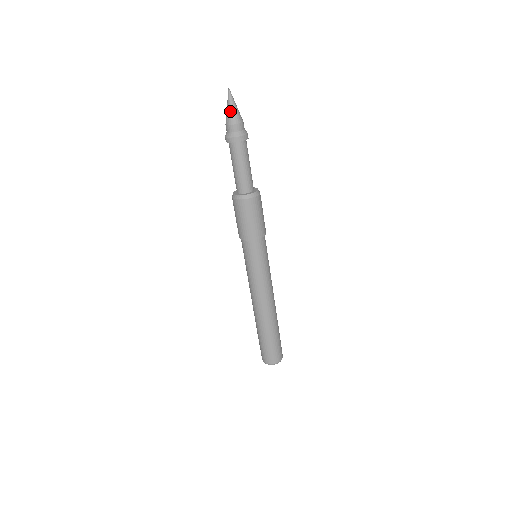
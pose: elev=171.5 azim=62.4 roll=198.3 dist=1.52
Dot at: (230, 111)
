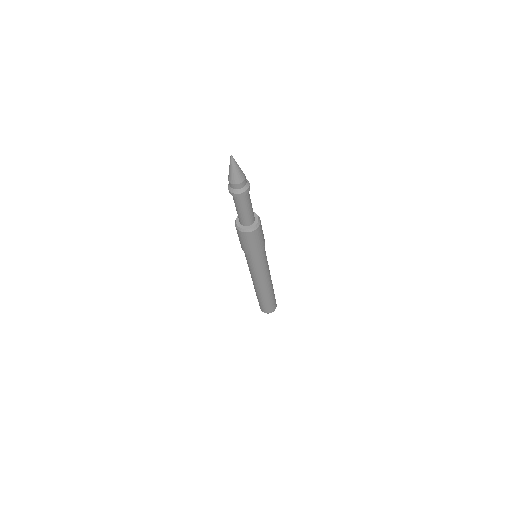
Dot at: (233, 173)
